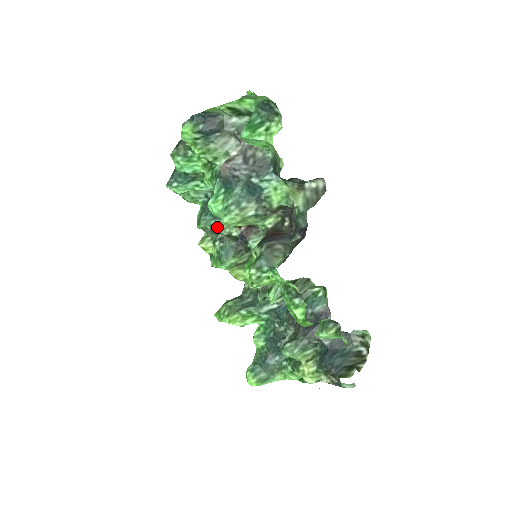
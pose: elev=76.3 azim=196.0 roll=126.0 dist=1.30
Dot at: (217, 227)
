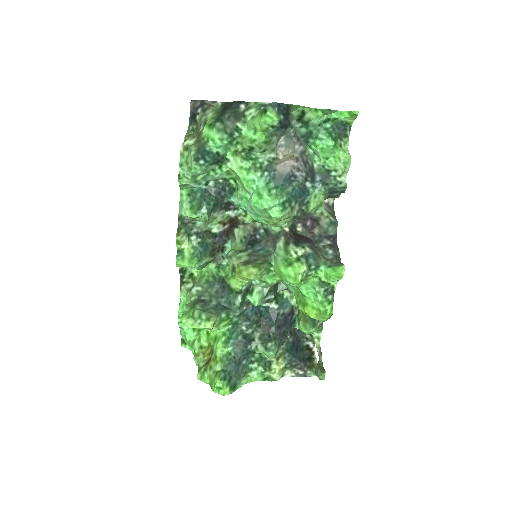
Dot at: (206, 220)
